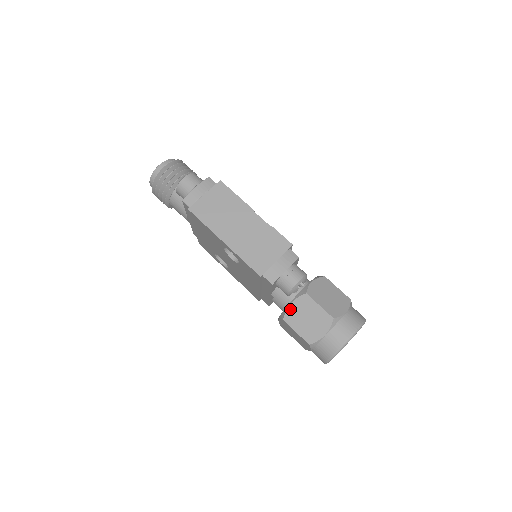
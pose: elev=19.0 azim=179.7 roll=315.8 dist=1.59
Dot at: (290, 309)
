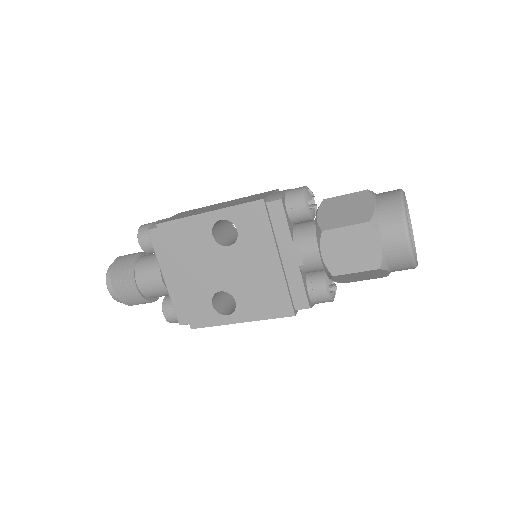
Dot at: (320, 219)
